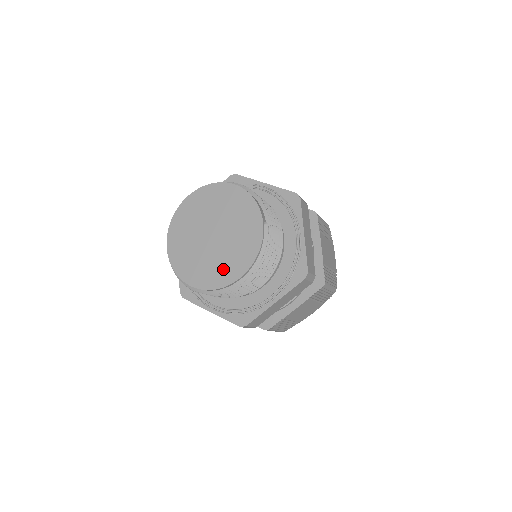
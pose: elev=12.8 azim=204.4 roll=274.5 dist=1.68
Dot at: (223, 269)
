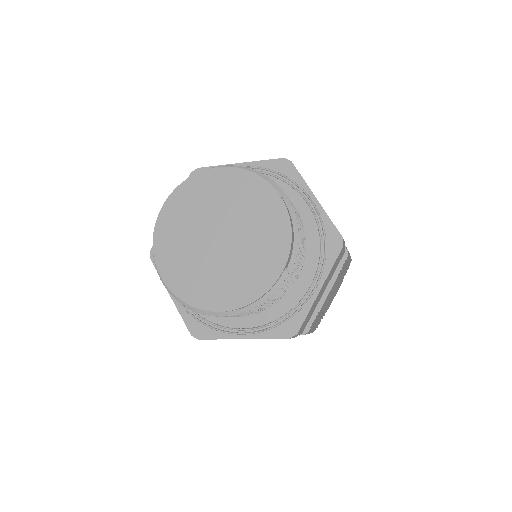
Dot at: (207, 287)
